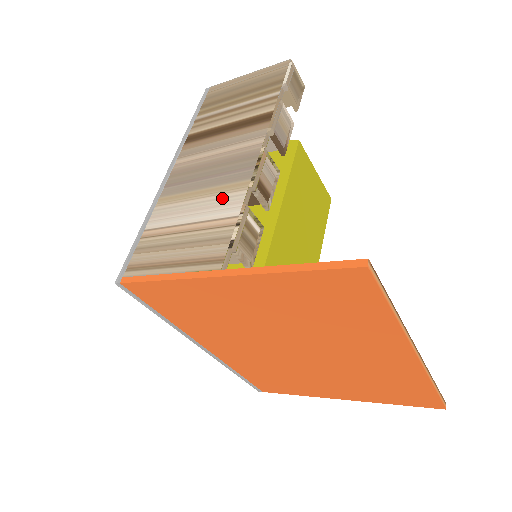
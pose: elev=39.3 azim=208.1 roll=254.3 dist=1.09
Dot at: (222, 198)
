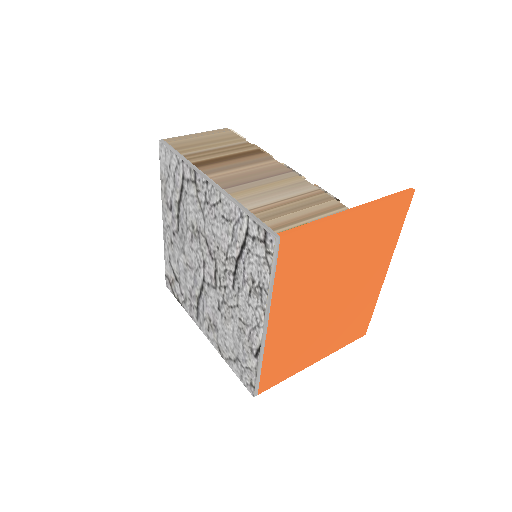
Dot at: (292, 185)
